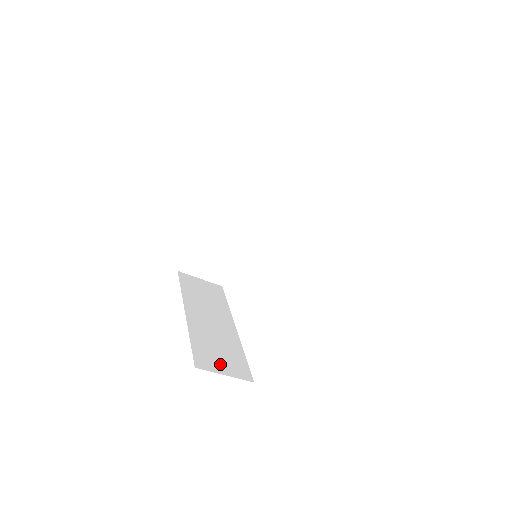
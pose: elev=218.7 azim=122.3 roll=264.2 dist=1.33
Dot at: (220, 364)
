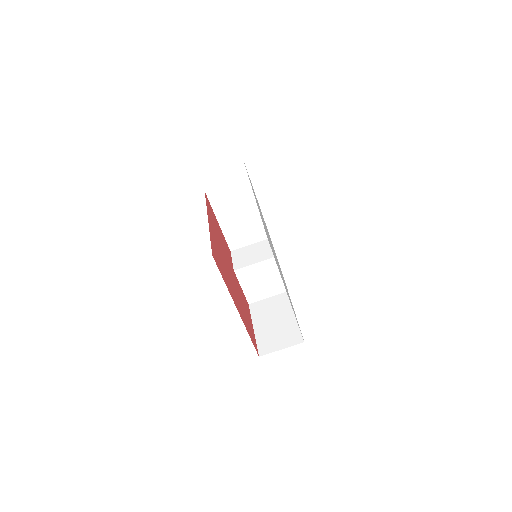
Dot at: occluded
